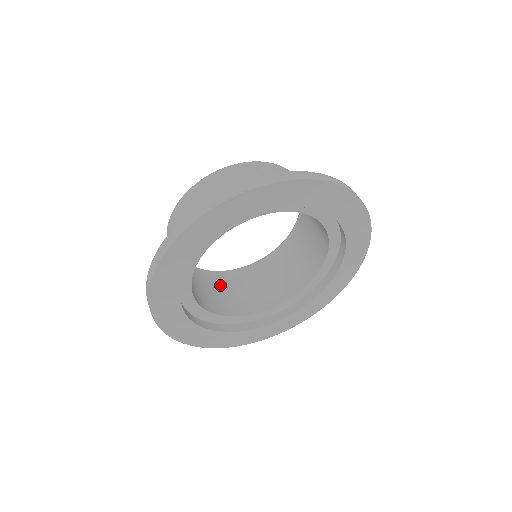
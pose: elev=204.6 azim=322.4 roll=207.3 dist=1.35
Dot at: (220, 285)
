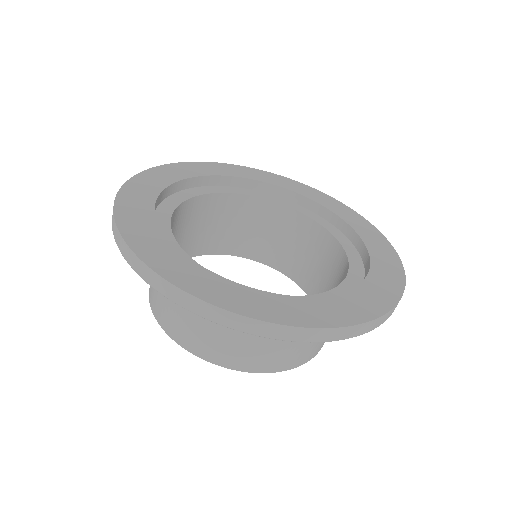
Dot at: occluded
